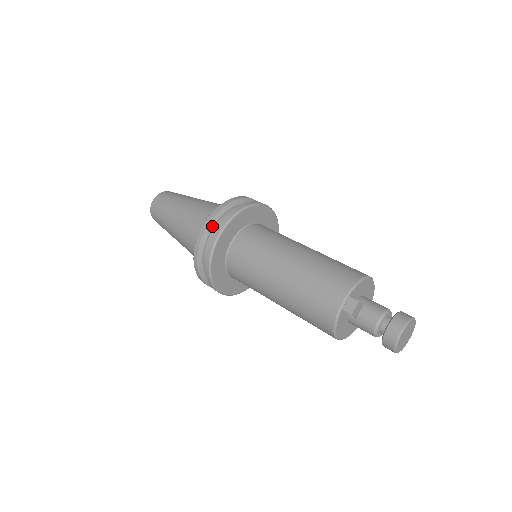
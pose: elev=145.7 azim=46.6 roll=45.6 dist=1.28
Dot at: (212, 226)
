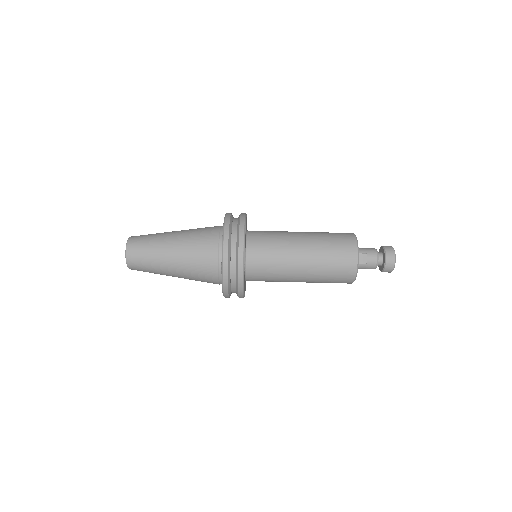
Dot at: (230, 251)
